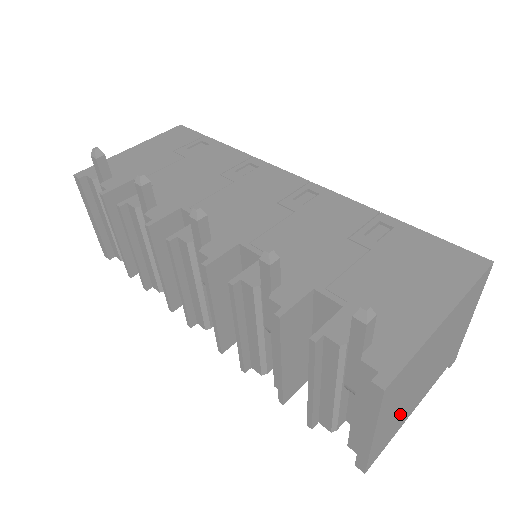
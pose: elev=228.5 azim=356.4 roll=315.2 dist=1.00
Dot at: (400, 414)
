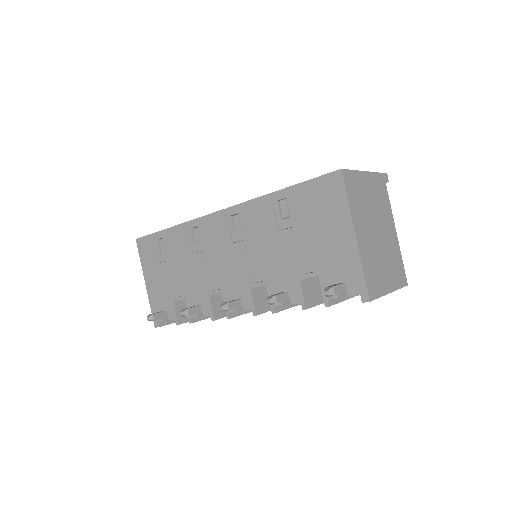
Dot at: (391, 258)
